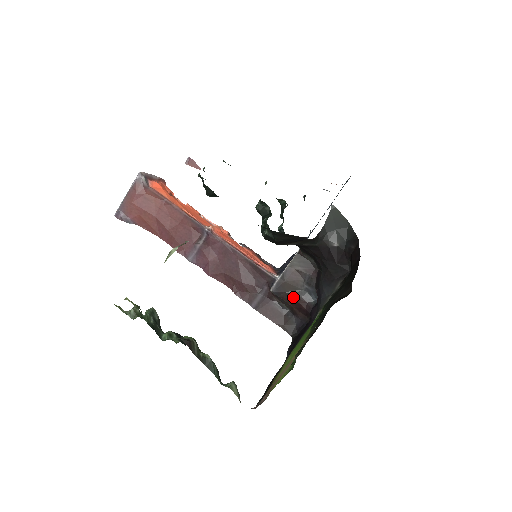
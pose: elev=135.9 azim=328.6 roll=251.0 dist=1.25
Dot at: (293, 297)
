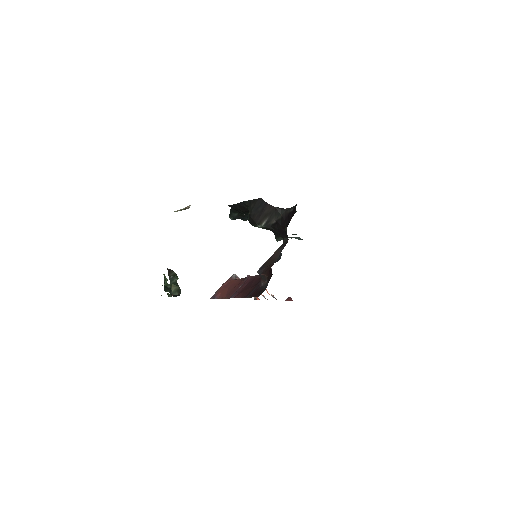
Dot at: (268, 267)
